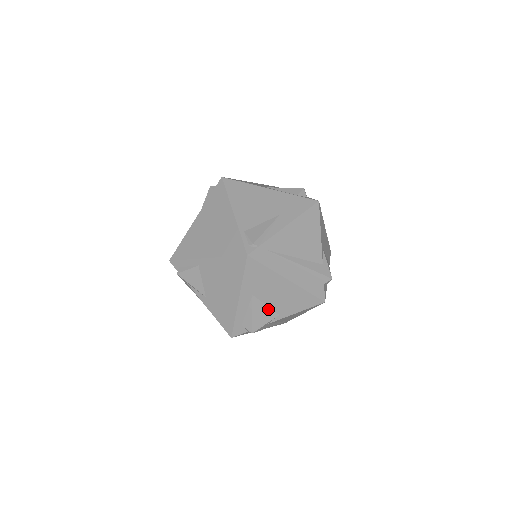
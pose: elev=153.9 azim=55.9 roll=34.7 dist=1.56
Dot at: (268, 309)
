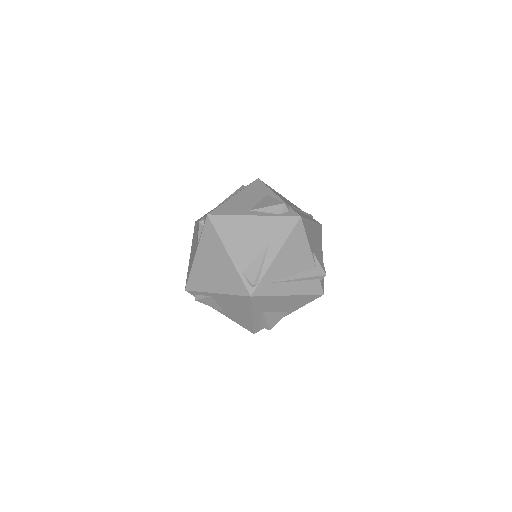
Dot at: (278, 313)
